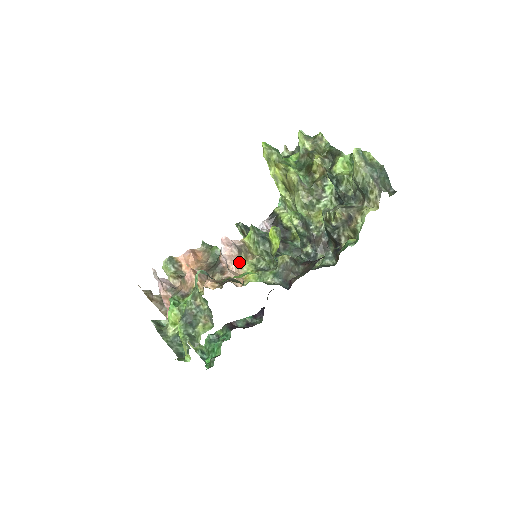
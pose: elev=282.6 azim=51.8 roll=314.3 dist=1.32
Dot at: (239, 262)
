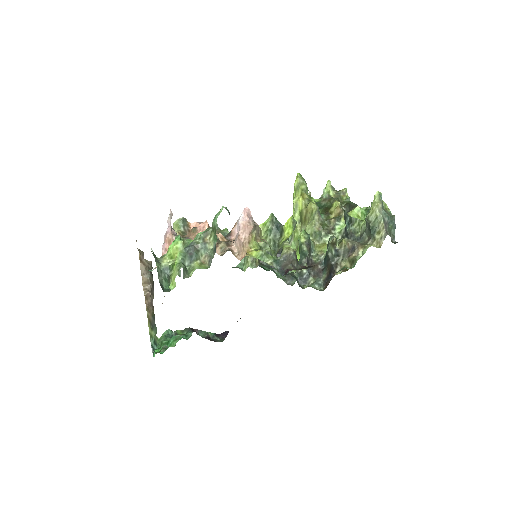
Dot at: (249, 236)
